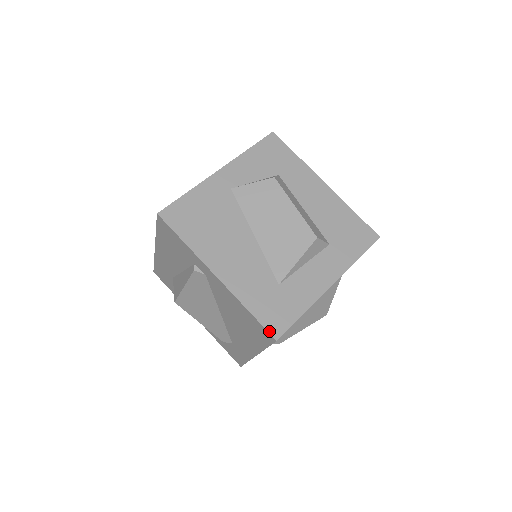
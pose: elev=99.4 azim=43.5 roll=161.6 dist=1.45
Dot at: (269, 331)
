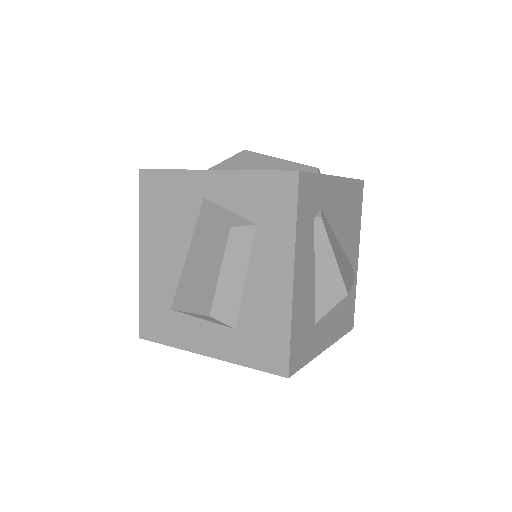
Dot at: (140, 327)
